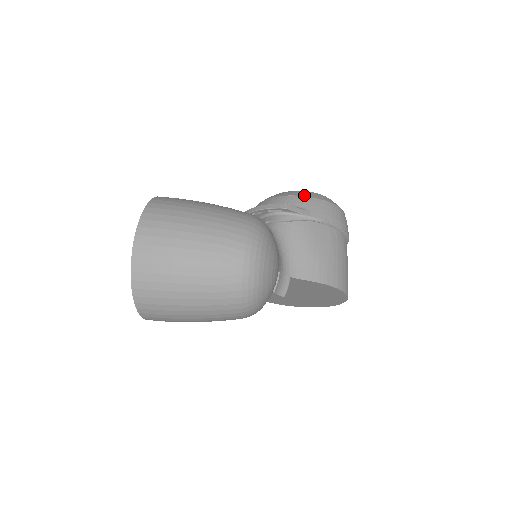
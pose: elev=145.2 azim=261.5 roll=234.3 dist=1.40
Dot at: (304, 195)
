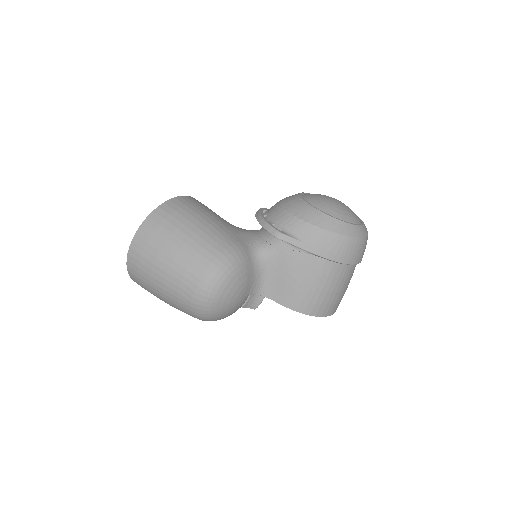
Dot at: (311, 221)
